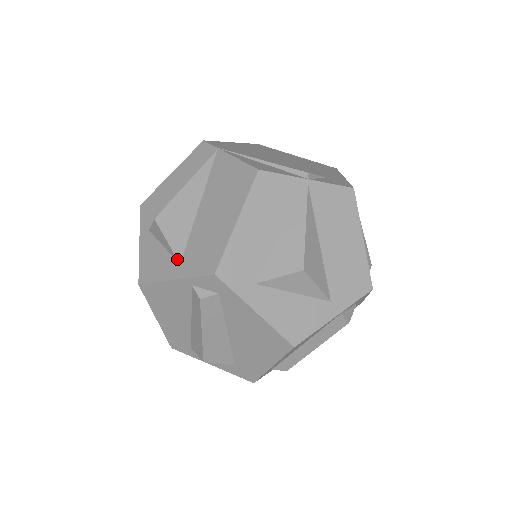
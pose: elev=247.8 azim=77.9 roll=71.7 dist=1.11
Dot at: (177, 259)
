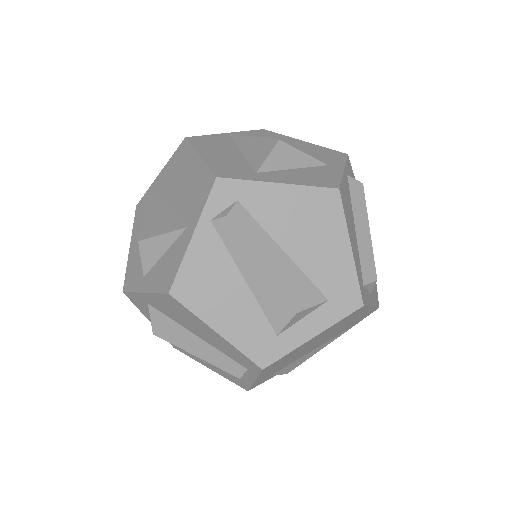
Dot at: (181, 229)
